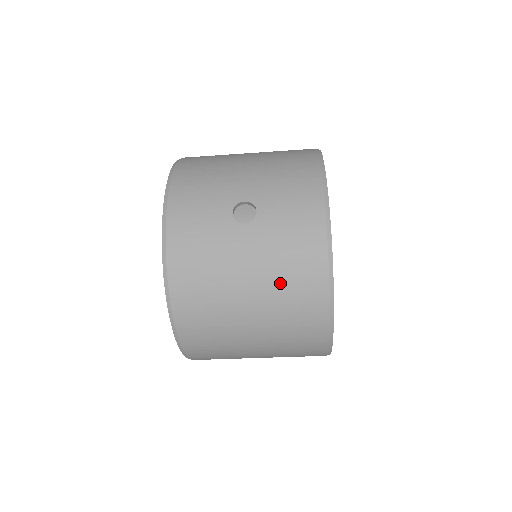
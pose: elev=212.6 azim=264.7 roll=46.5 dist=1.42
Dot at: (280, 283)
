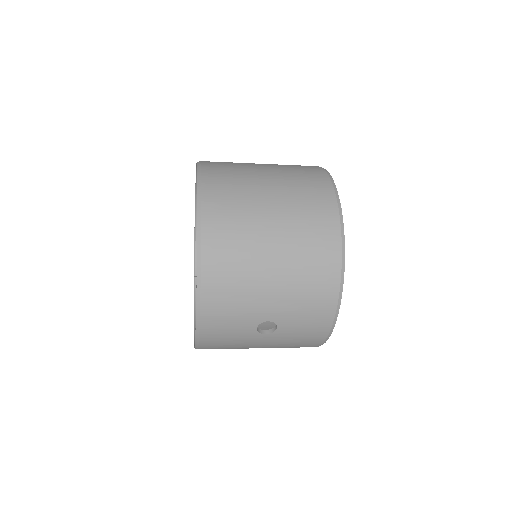
Dot at: occluded
